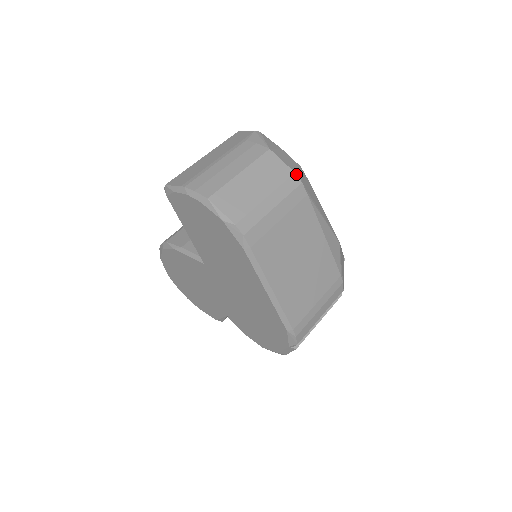
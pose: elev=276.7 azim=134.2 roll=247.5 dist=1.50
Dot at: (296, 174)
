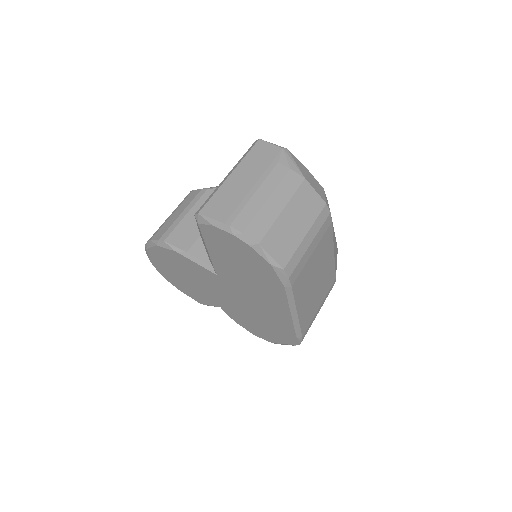
Dot at: (327, 205)
